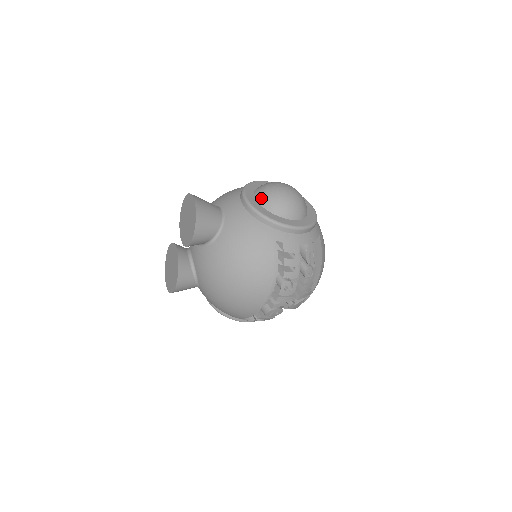
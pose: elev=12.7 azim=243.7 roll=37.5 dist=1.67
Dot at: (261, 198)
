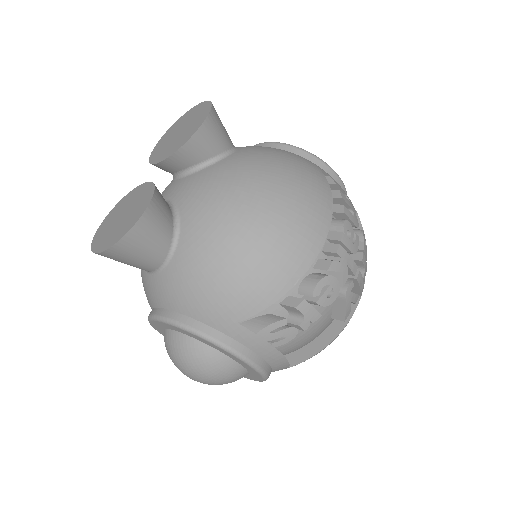
Dot at: occluded
